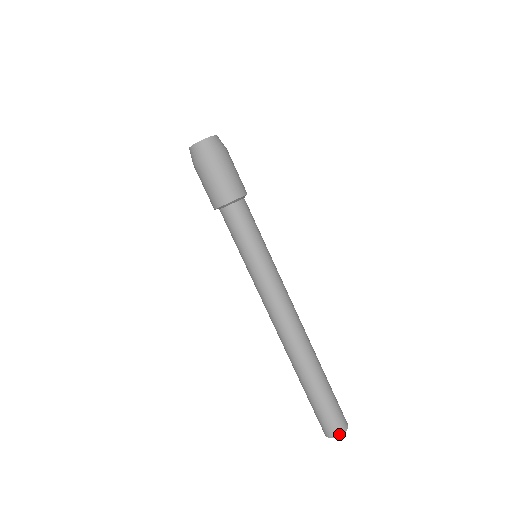
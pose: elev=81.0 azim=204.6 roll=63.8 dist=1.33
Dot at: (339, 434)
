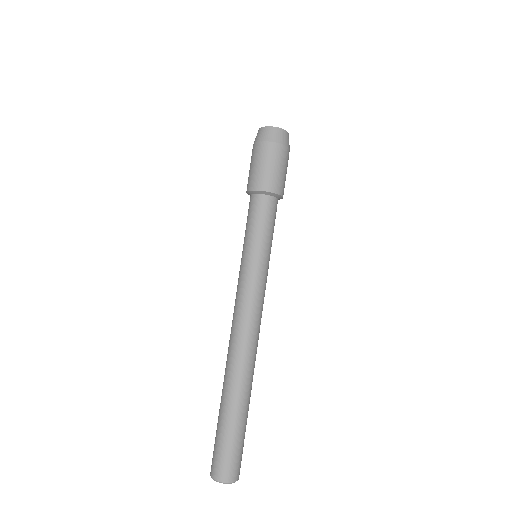
Dot at: (234, 480)
